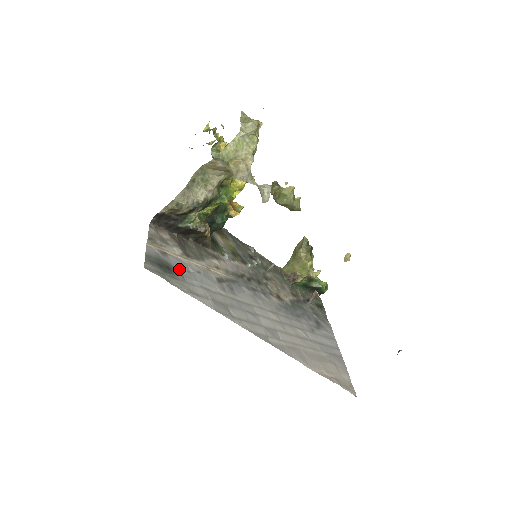
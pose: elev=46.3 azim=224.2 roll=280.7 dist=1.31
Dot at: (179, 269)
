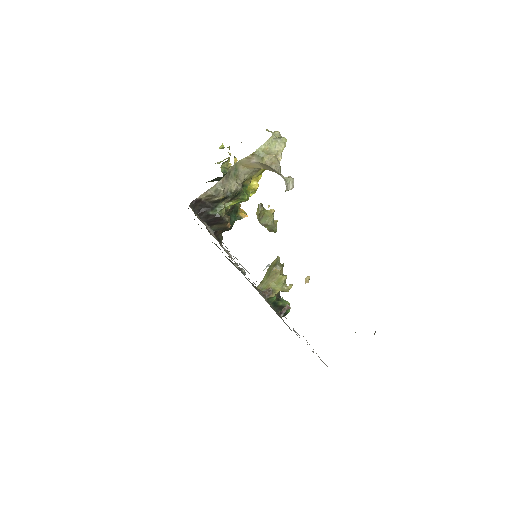
Dot at: occluded
